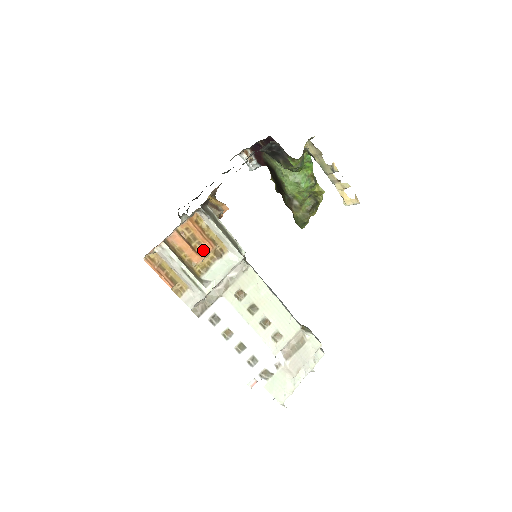
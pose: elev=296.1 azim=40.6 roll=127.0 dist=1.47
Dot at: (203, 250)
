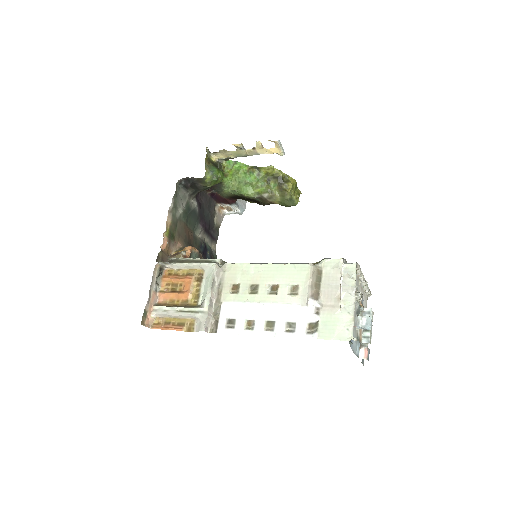
Dot at: (186, 286)
